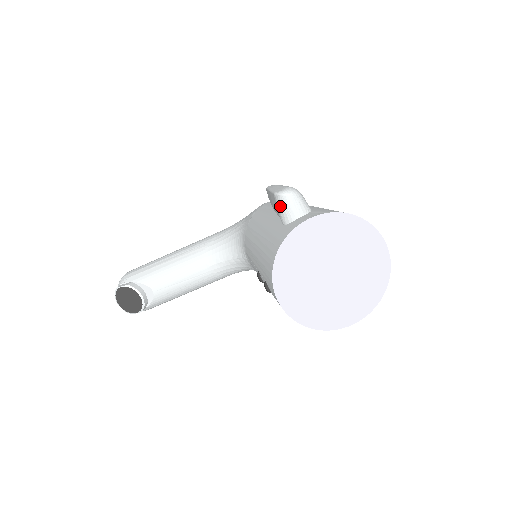
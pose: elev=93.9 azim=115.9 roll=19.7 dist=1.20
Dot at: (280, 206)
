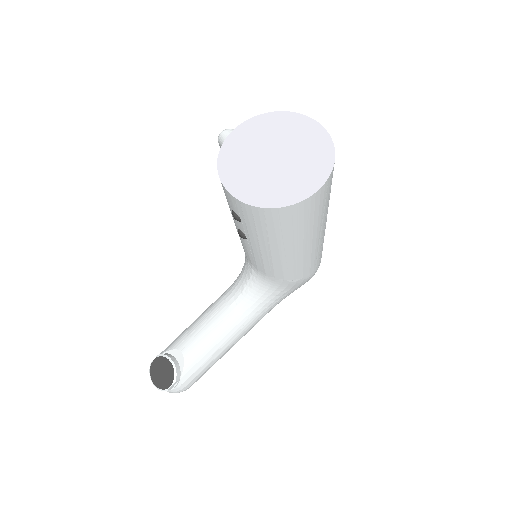
Dot at: occluded
